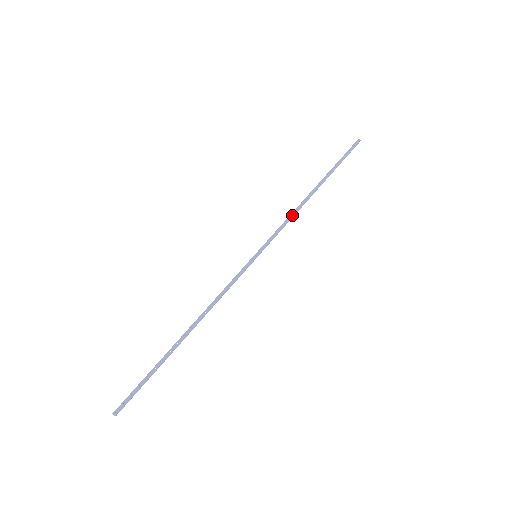
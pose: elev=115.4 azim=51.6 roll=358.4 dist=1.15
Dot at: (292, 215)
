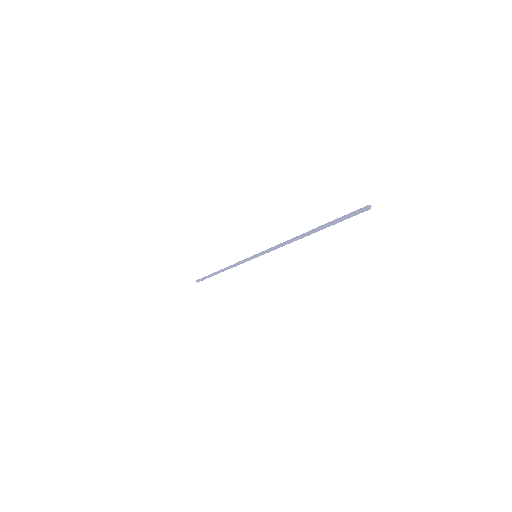
Dot at: (283, 245)
